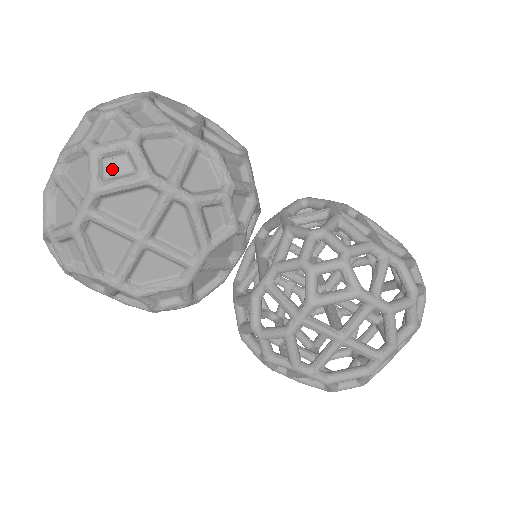
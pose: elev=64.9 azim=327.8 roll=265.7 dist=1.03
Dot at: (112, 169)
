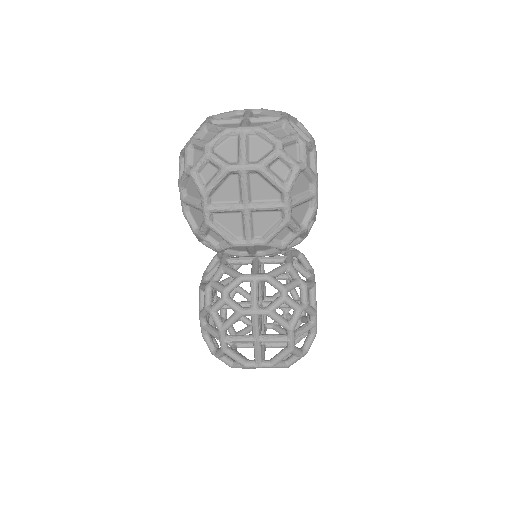
Dot at: (277, 167)
